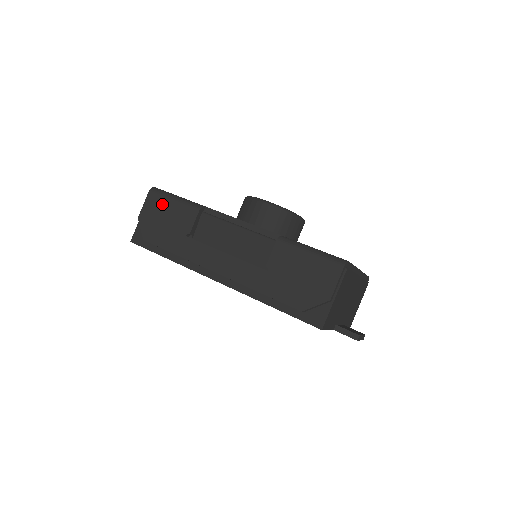
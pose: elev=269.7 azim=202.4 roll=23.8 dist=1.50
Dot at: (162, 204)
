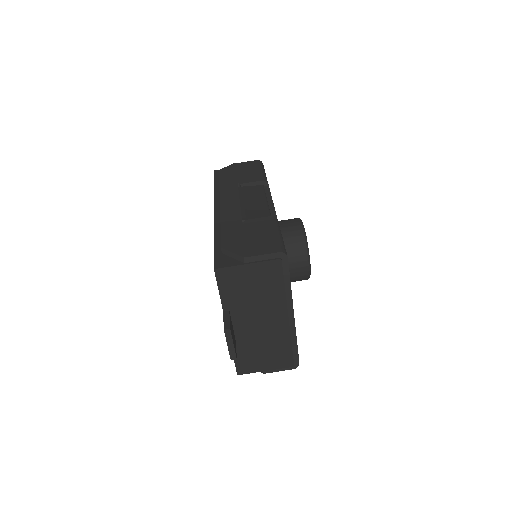
Dot at: (253, 167)
